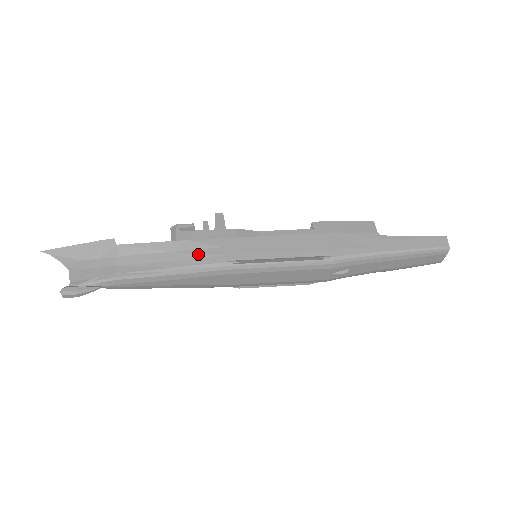
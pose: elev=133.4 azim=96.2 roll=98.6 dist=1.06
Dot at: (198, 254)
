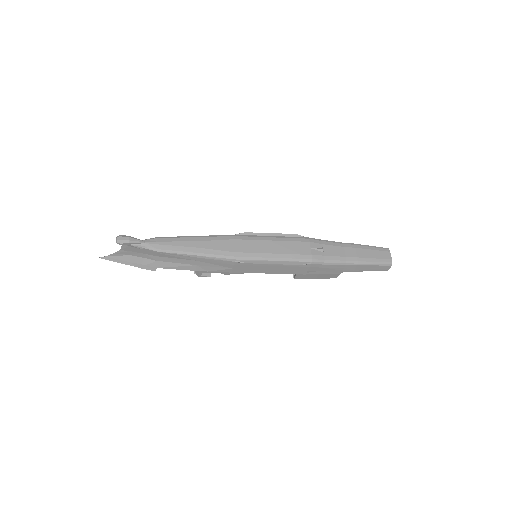
Dot at: occluded
